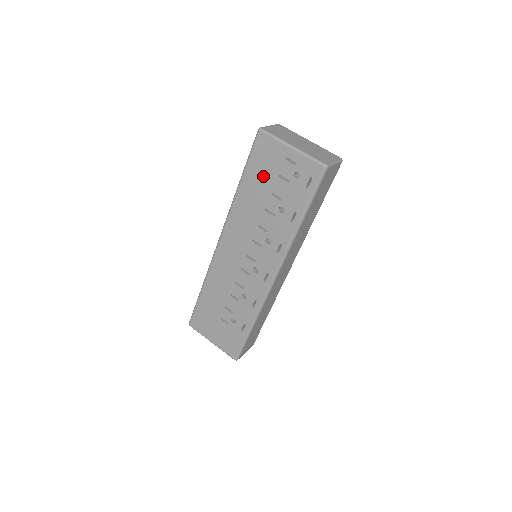
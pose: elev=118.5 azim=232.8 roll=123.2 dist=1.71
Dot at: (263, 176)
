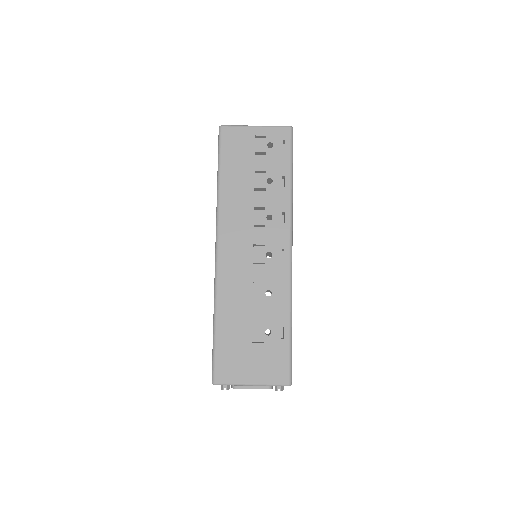
Dot at: (240, 161)
